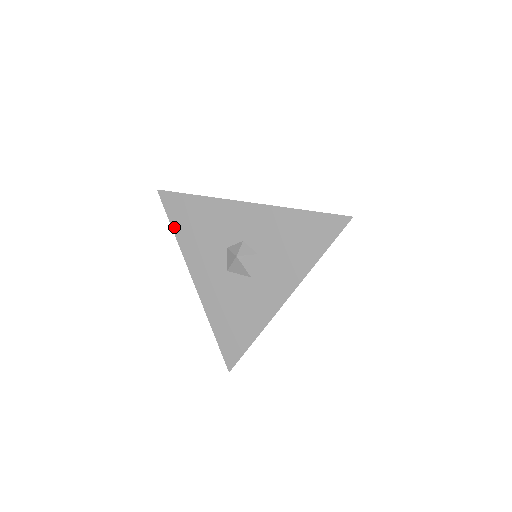
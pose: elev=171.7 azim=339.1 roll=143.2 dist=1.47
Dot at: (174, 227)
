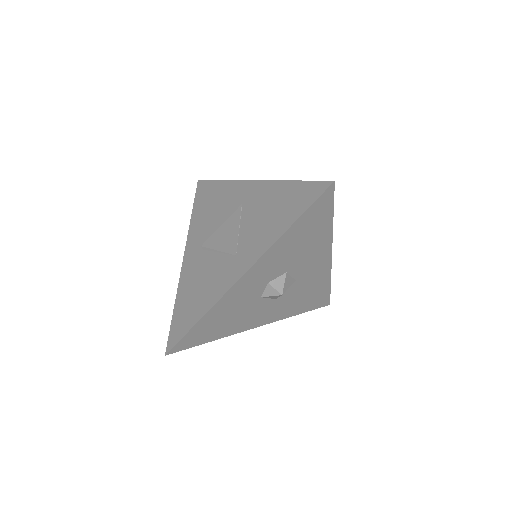
Dot at: (209, 341)
